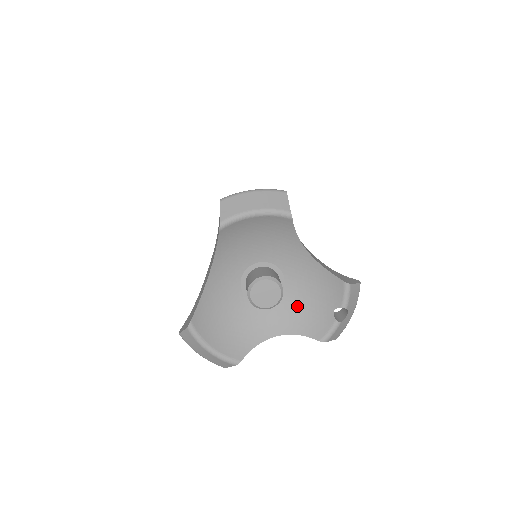
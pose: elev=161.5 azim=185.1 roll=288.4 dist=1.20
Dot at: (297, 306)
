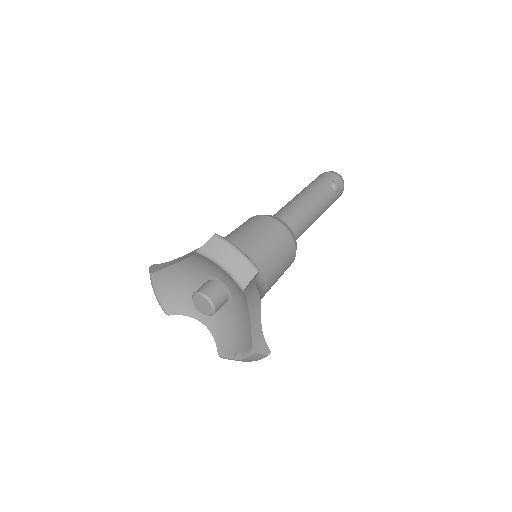
Dot at: (226, 323)
